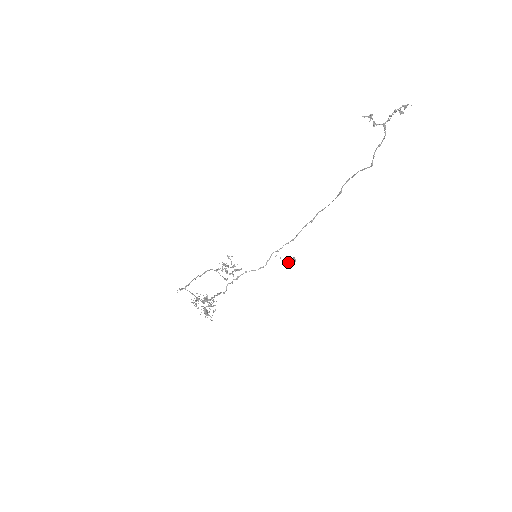
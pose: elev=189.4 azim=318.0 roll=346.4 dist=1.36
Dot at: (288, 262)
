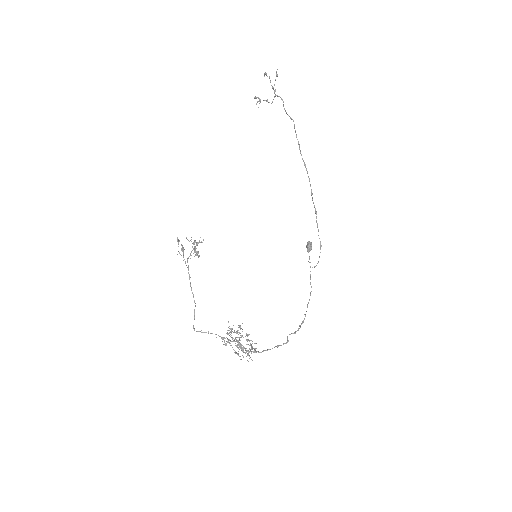
Dot at: (307, 251)
